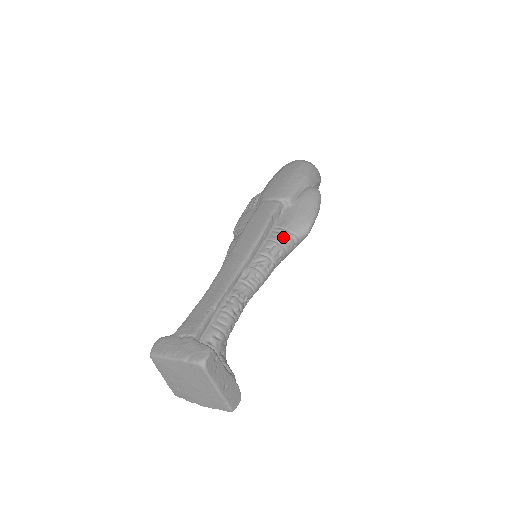
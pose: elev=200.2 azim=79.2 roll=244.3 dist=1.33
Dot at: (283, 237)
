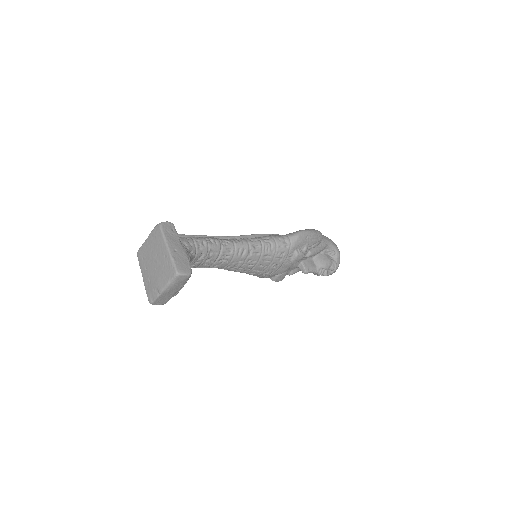
Dot at: (275, 235)
